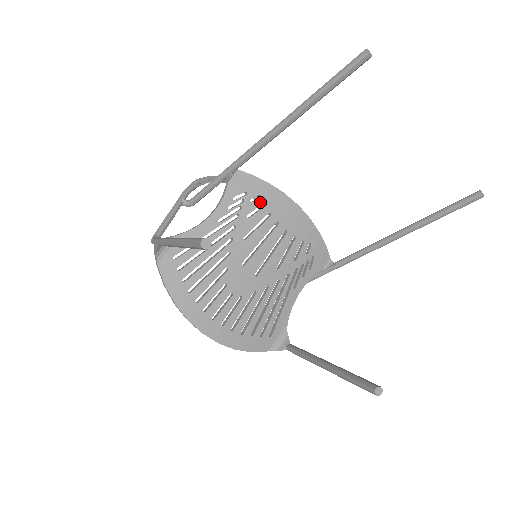
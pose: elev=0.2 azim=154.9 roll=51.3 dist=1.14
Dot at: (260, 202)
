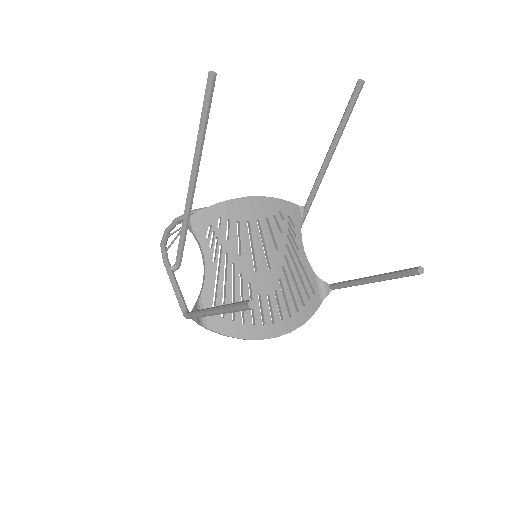
Dot at: (224, 222)
